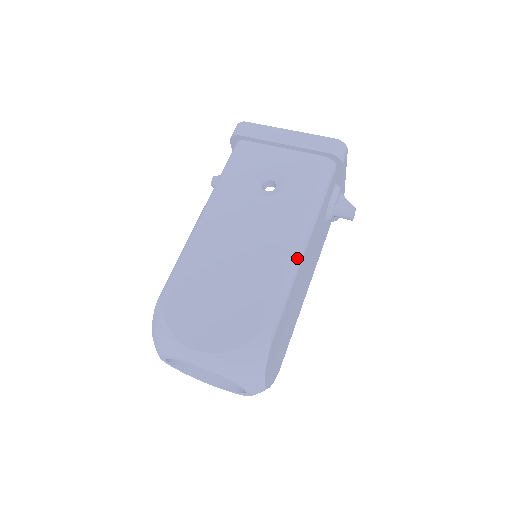
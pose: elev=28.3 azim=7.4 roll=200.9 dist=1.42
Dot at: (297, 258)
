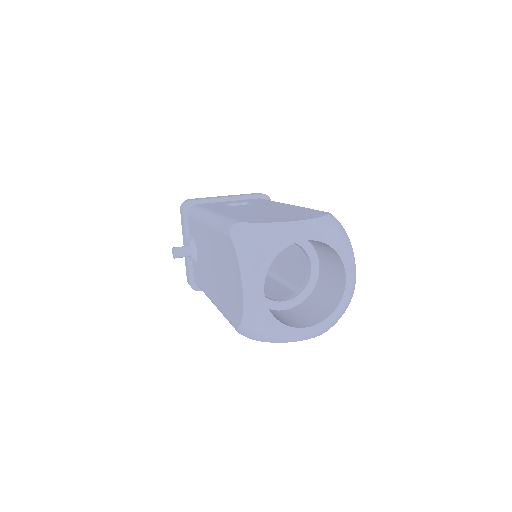
Dot at: occluded
